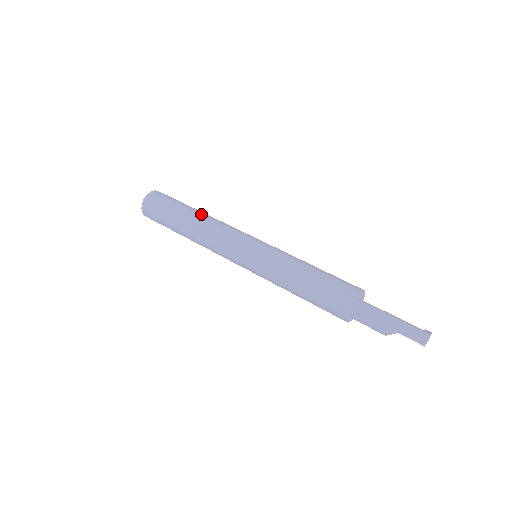
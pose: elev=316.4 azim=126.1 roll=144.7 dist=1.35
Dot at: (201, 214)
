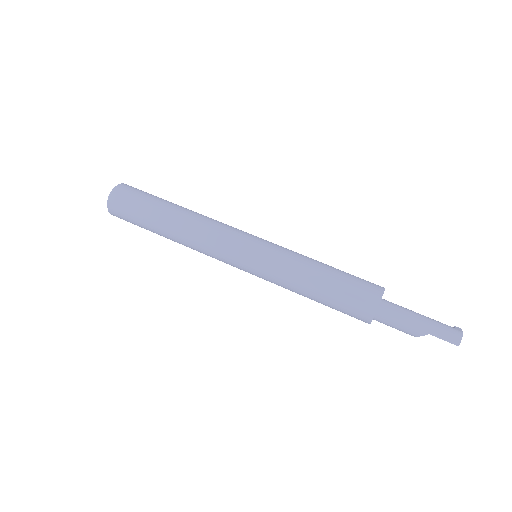
Dot at: (184, 211)
